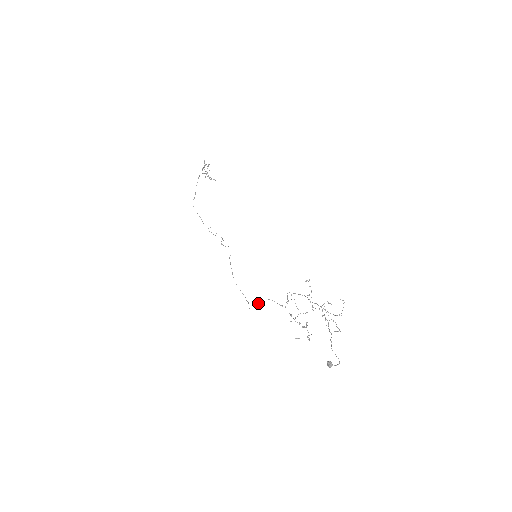
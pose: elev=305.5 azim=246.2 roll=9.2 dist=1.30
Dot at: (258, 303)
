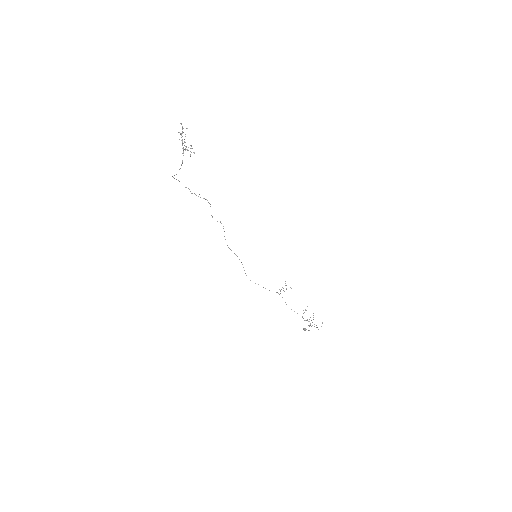
Dot at: occluded
